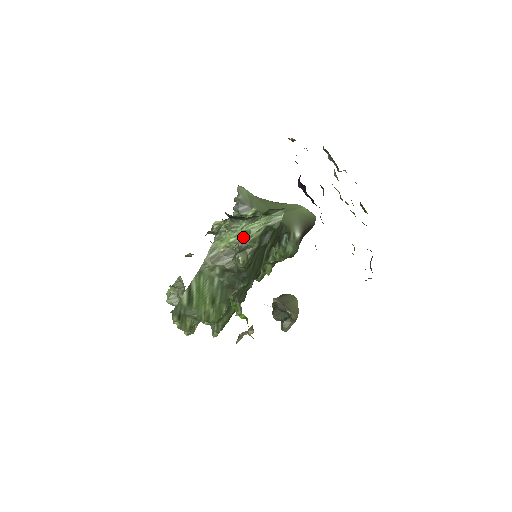
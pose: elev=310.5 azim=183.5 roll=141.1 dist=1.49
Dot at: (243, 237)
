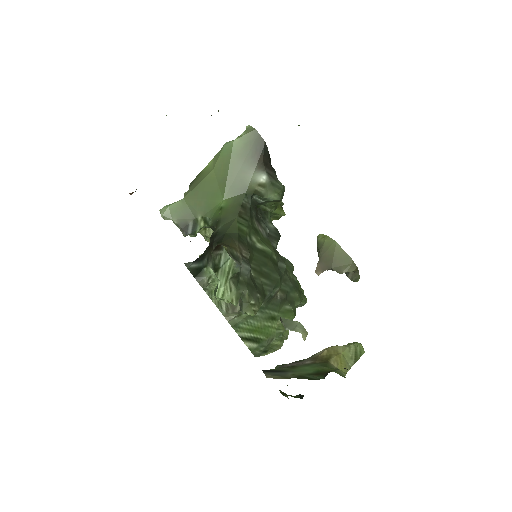
Dot at: occluded
